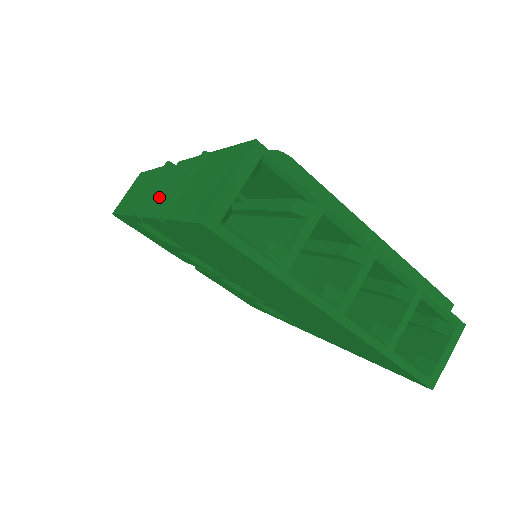
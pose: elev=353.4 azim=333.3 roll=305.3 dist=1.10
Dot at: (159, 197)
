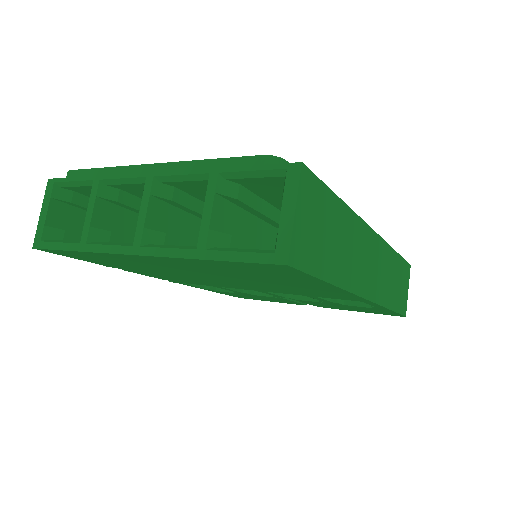
Dot at: occluded
